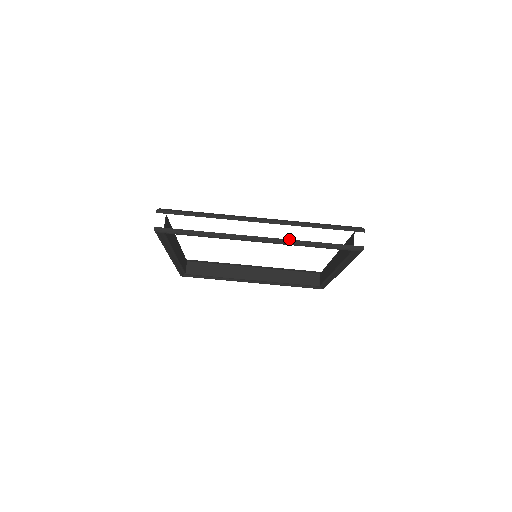
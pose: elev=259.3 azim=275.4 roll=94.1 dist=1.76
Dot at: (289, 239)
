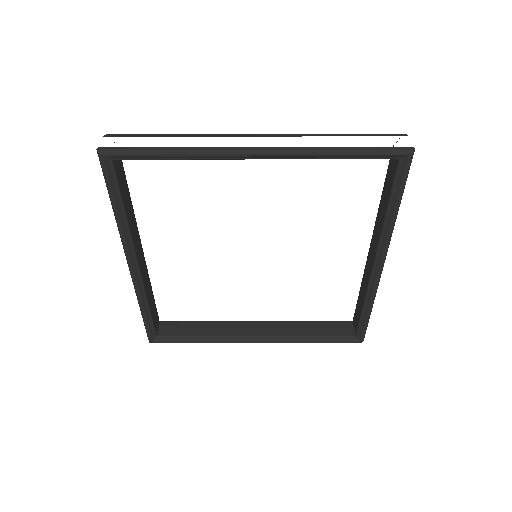
Dot at: occluded
